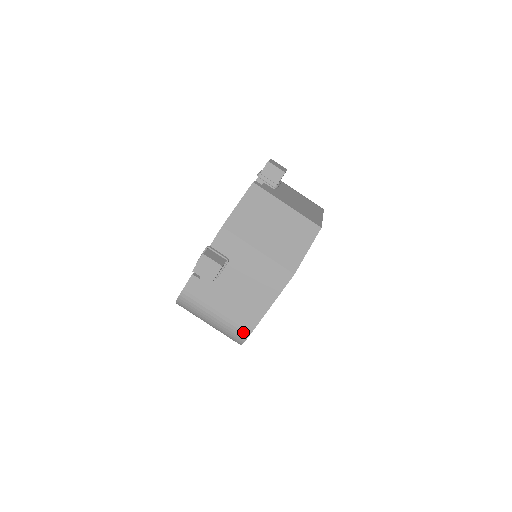
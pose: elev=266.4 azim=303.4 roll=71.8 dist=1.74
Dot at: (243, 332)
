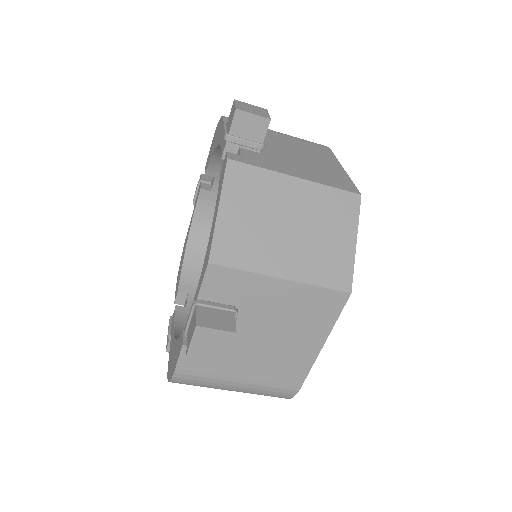
Dot at: (288, 389)
